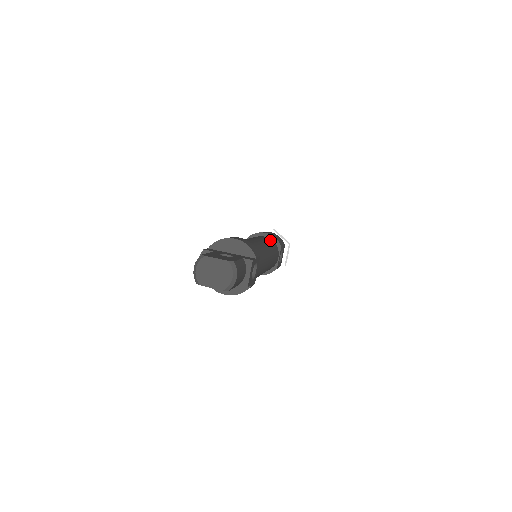
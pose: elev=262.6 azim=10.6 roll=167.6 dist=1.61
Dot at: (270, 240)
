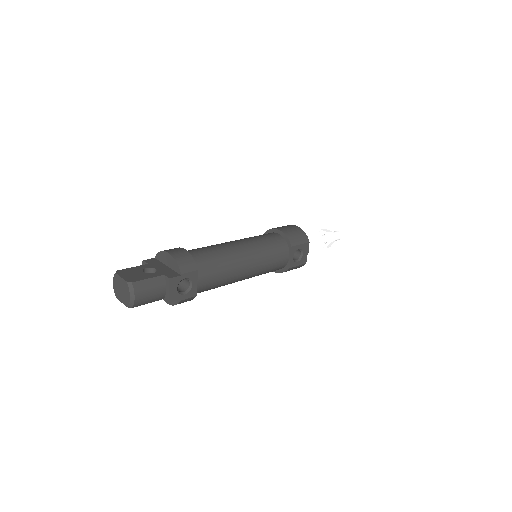
Dot at: (277, 239)
